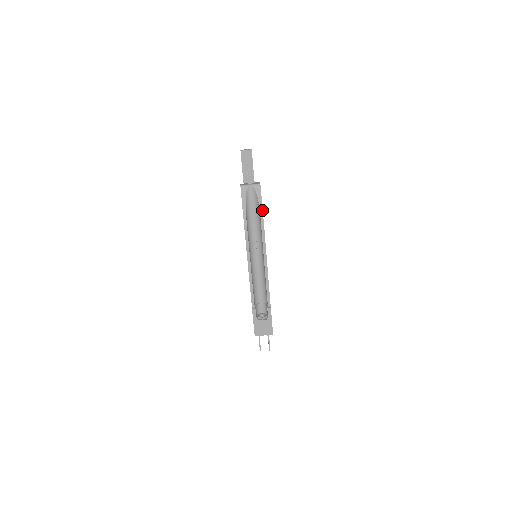
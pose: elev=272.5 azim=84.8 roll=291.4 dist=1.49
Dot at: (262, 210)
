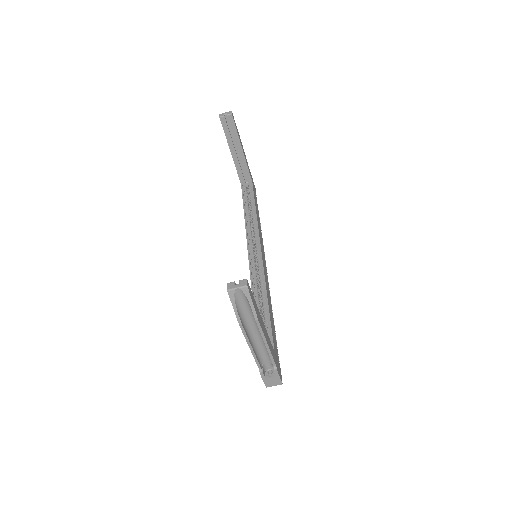
Dot at: (254, 308)
